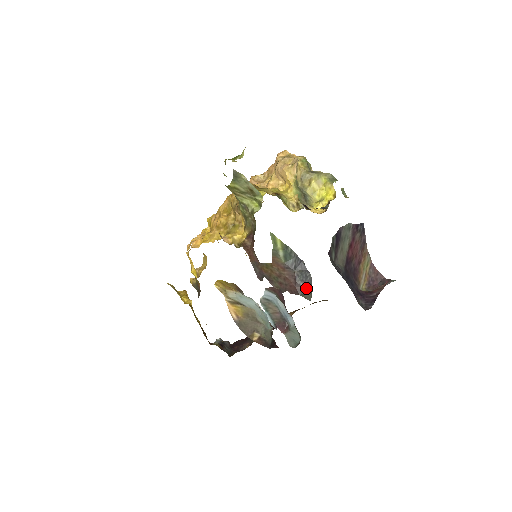
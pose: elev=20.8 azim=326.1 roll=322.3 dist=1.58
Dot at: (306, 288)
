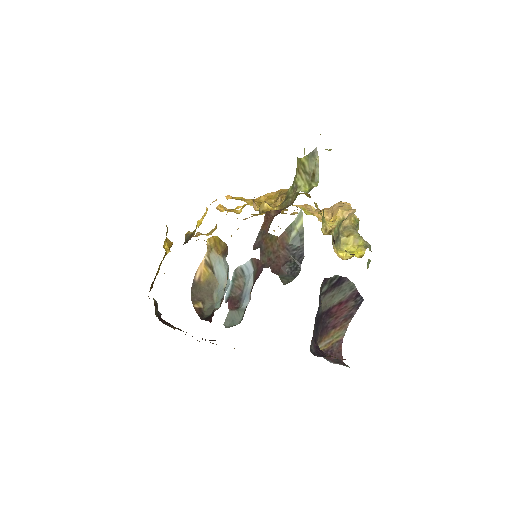
Dot at: (288, 275)
